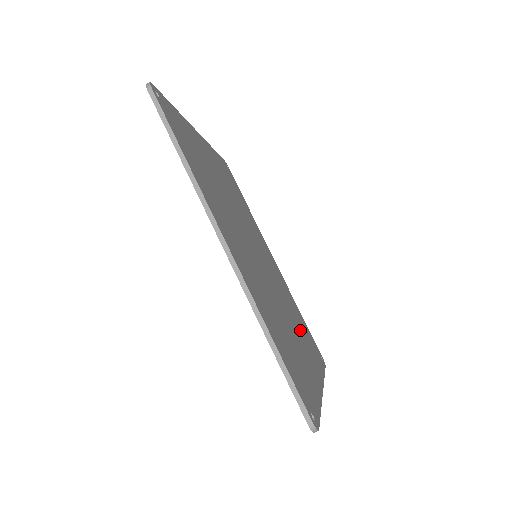
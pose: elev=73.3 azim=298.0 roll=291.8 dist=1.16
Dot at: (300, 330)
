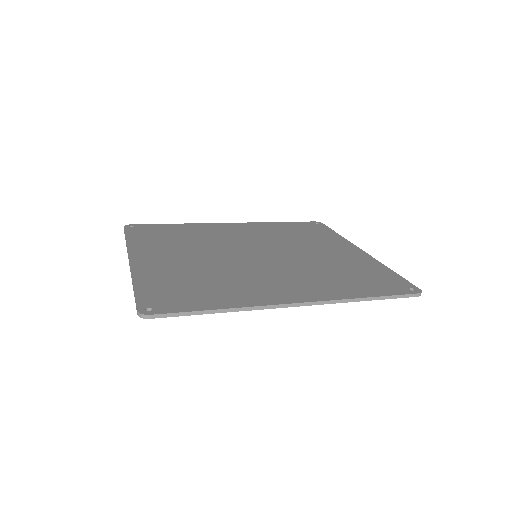
Dot at: (308, 240)
